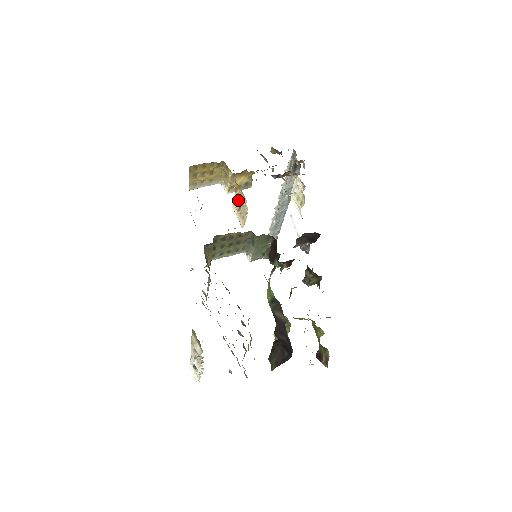
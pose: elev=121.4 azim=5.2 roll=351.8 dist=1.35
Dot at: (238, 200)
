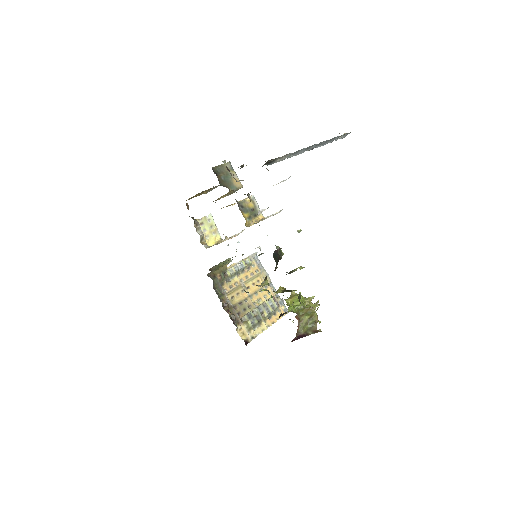
Dot at: occluded
